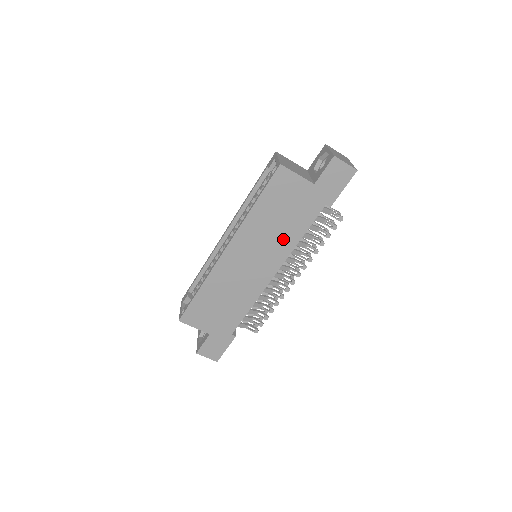
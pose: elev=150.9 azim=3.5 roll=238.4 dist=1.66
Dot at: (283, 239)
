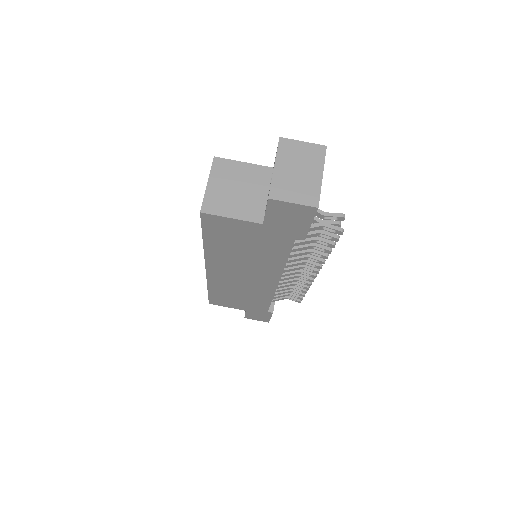
Dot at: (264, 263)
